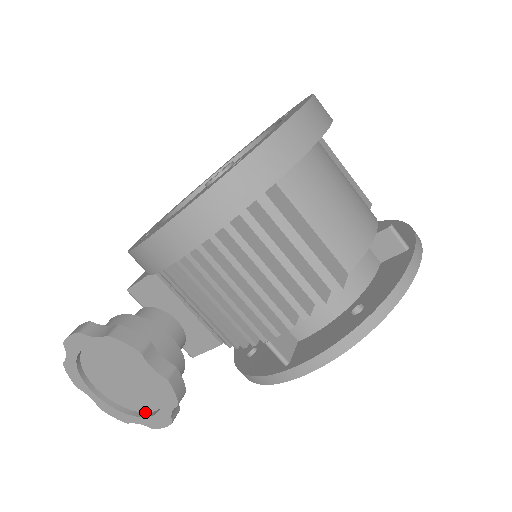
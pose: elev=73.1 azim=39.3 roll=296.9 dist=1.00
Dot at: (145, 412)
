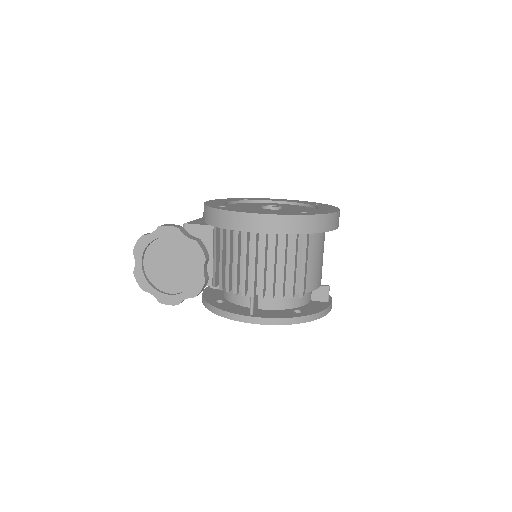
Dot at: (162, 291)
